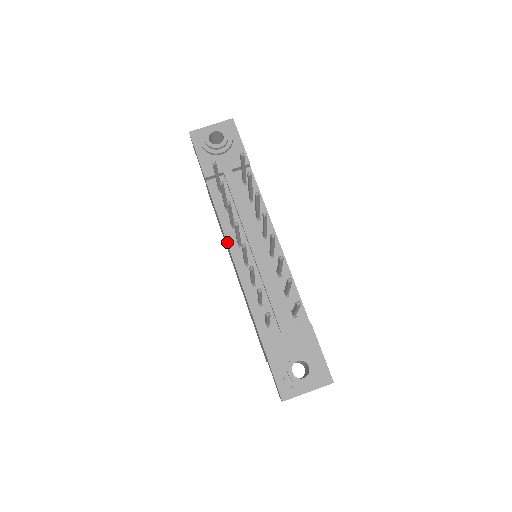
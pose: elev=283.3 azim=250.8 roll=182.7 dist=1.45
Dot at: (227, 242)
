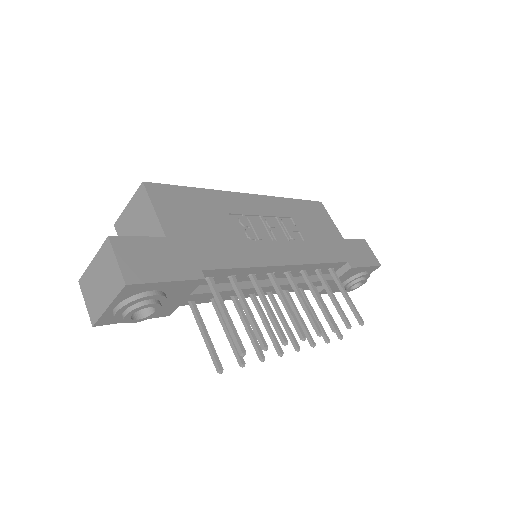
Dot at: occluded
